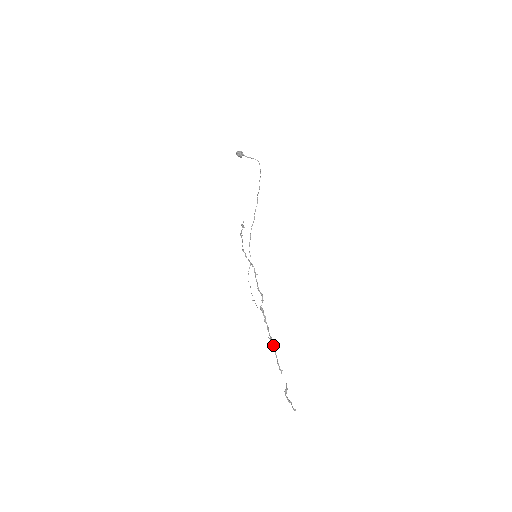
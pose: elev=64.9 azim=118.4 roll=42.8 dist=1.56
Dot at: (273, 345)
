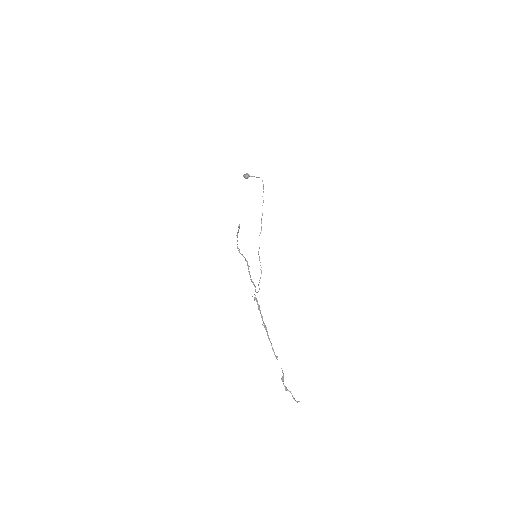
Dot at: (267, 331)
